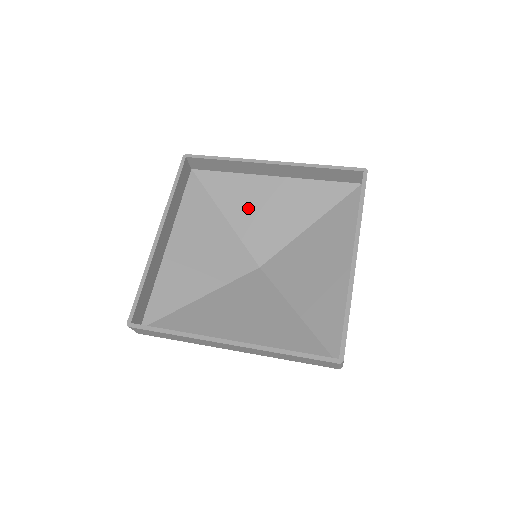
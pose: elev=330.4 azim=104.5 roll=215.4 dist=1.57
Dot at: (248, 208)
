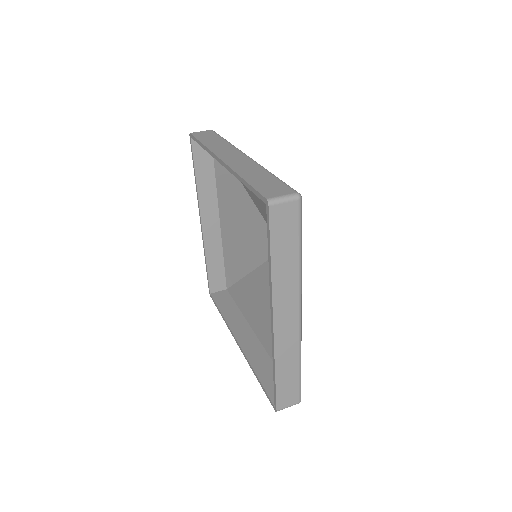
Dot at: occluded
